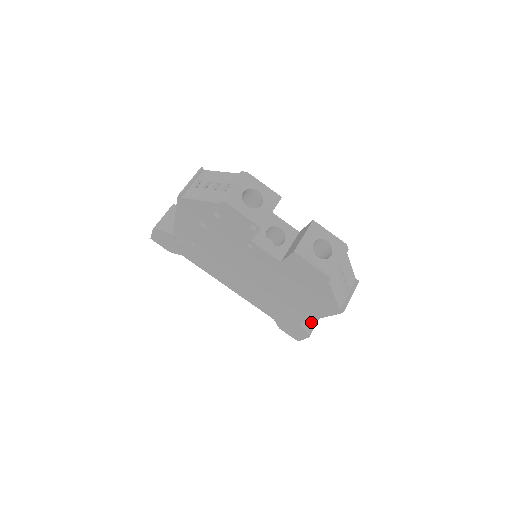
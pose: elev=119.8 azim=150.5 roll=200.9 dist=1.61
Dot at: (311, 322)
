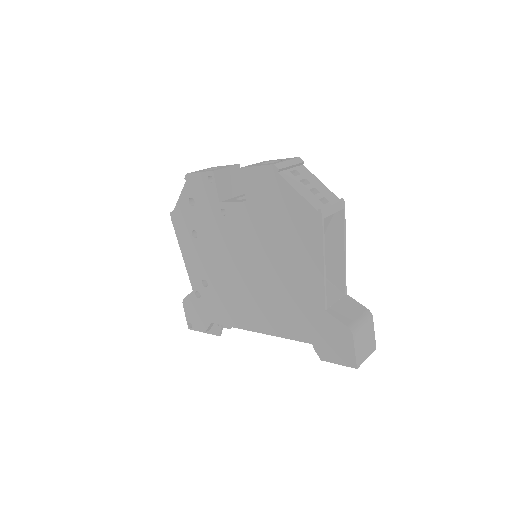
Dot at: (349, 316)
